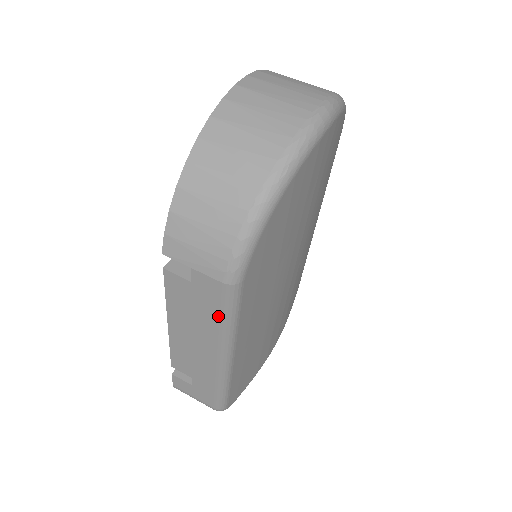
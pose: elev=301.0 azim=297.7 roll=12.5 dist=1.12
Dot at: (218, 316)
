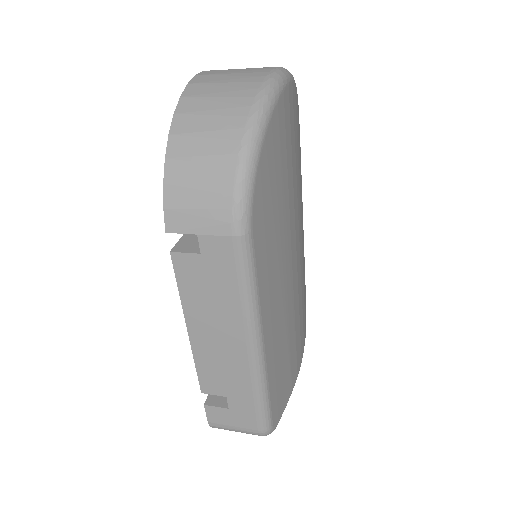
Dot at: (236, 286)
